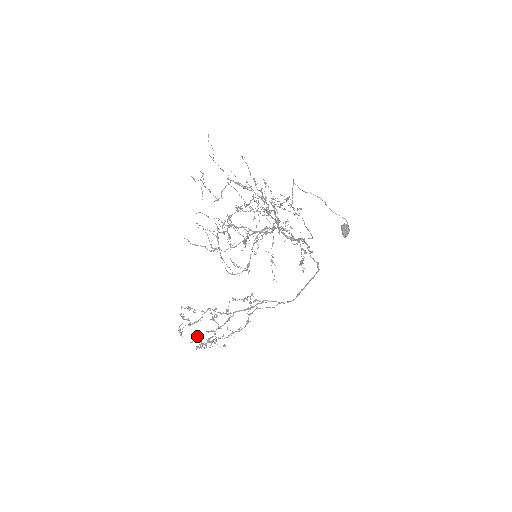
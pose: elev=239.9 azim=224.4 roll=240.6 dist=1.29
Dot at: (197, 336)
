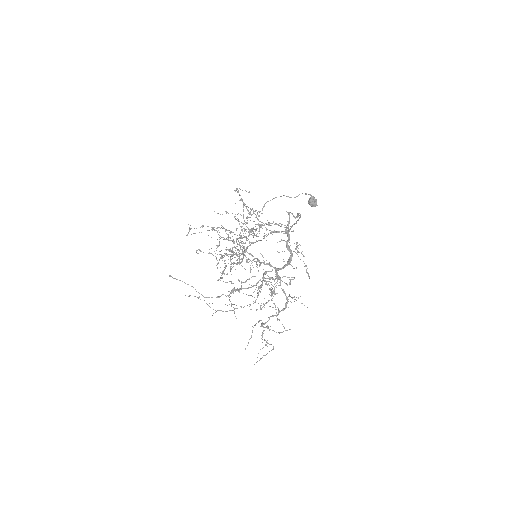
Dot at: occluded
